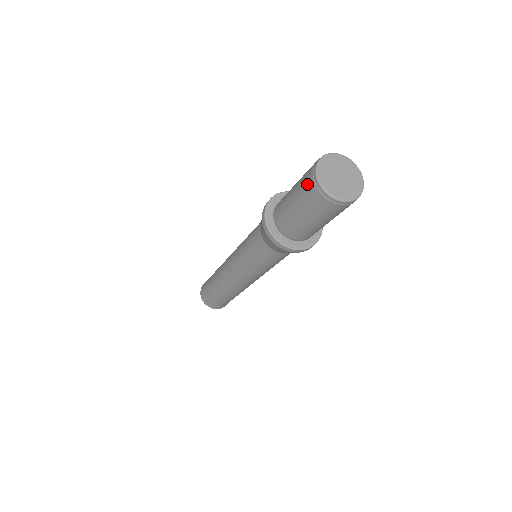
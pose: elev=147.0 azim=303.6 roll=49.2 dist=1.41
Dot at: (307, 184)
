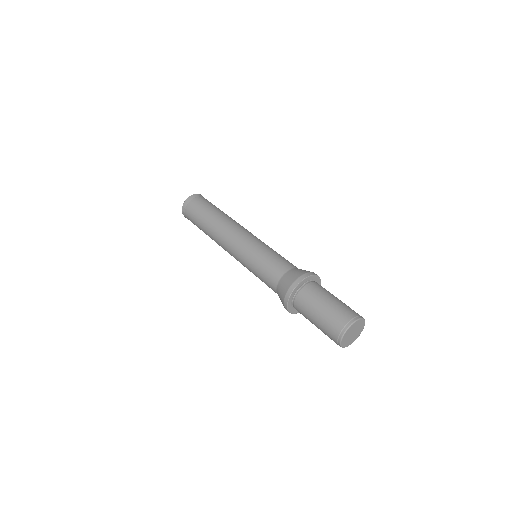
Dot at: (332, 331)
